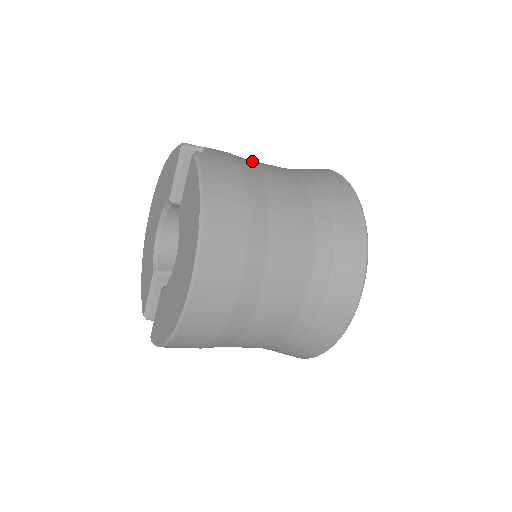
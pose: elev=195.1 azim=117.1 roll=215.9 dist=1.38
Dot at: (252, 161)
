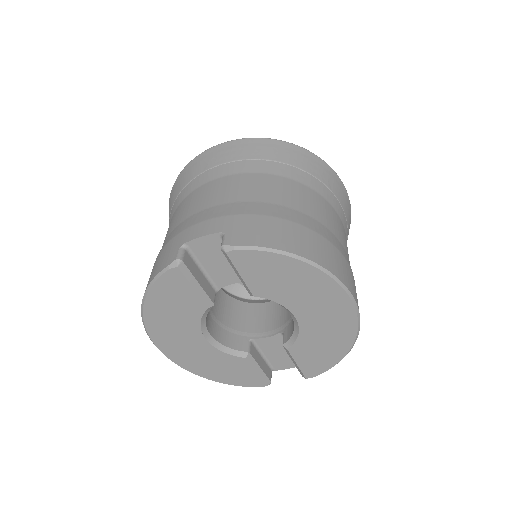
Dot at: (211, 206)
